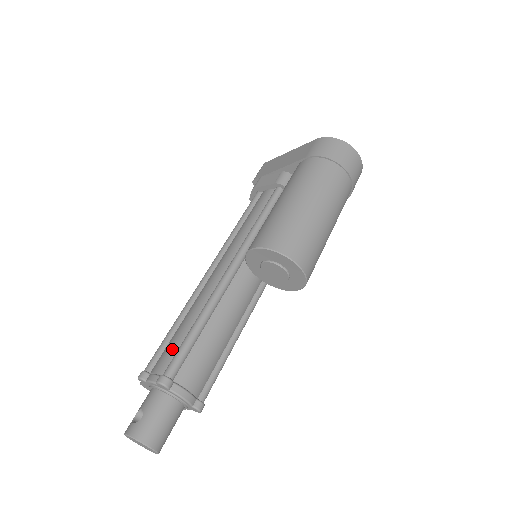
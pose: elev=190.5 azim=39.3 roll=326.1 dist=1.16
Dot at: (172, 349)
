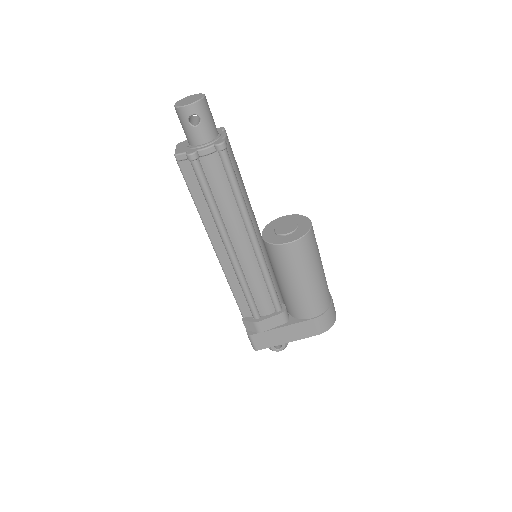
Dot at: occluded
